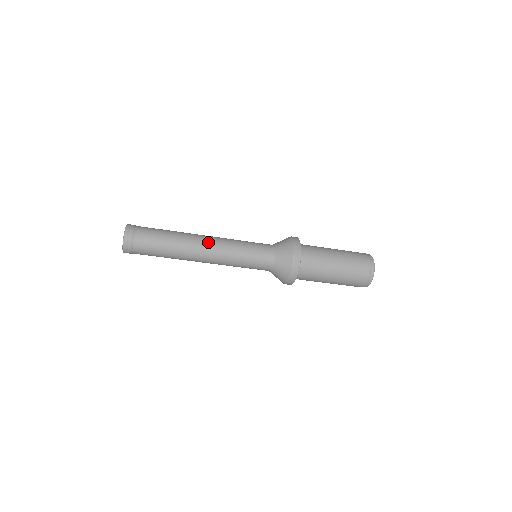
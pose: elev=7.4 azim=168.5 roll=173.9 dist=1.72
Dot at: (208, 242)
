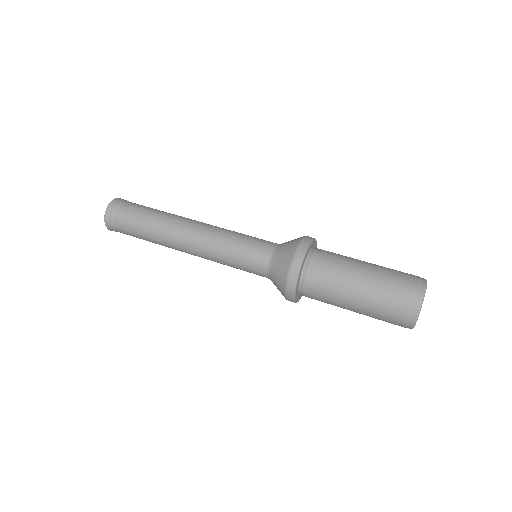
Dot at: (191, 234)
